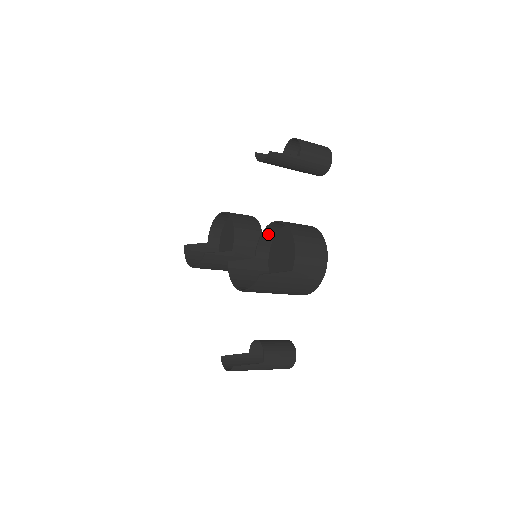
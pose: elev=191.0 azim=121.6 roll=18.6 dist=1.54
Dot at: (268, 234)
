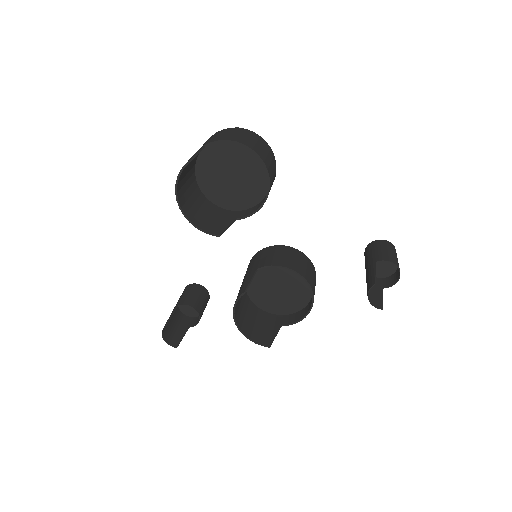
Dot at: (288, 265)
